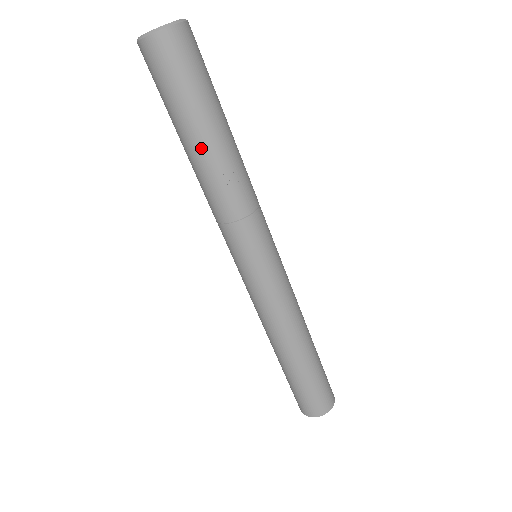
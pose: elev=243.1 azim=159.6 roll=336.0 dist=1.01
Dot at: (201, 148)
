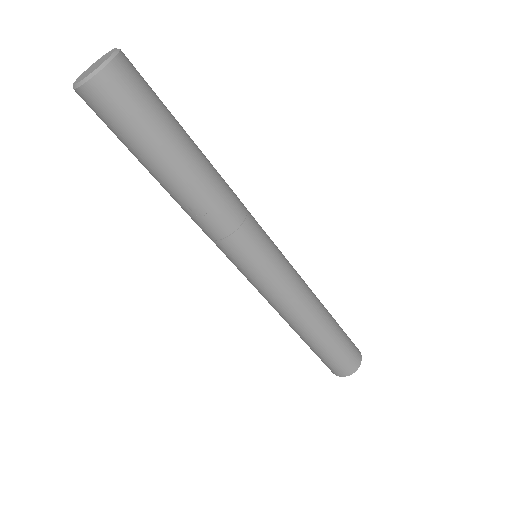
Dot at: (161, 183)
